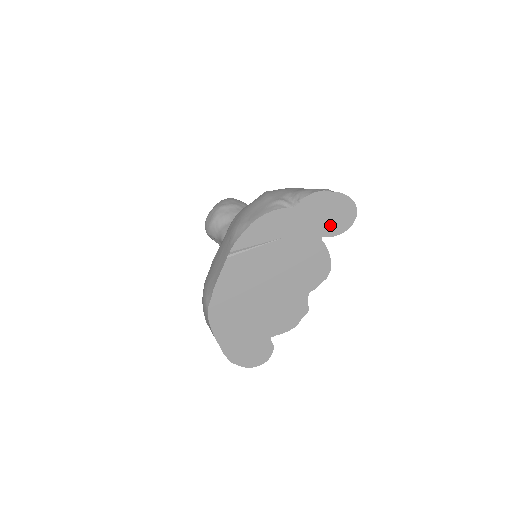
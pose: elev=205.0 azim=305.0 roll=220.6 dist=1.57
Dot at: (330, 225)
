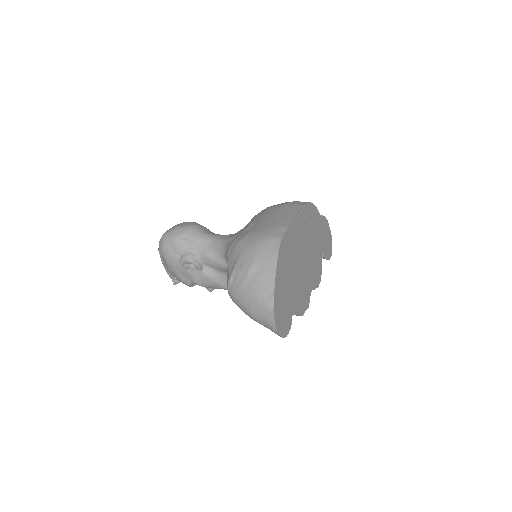
Dot at: (325, 248)
